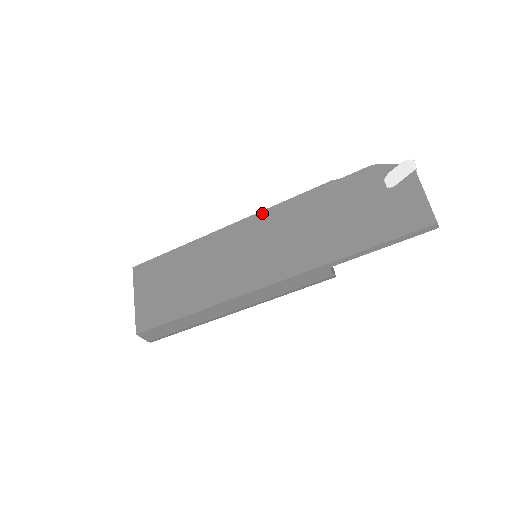
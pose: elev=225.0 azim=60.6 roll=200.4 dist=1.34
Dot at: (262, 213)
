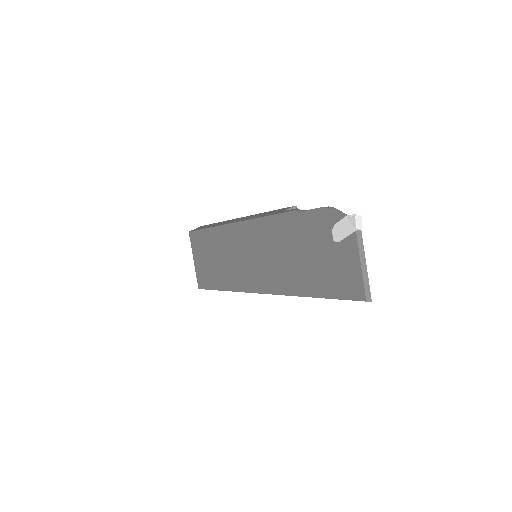
Dot at: (252, 222)
